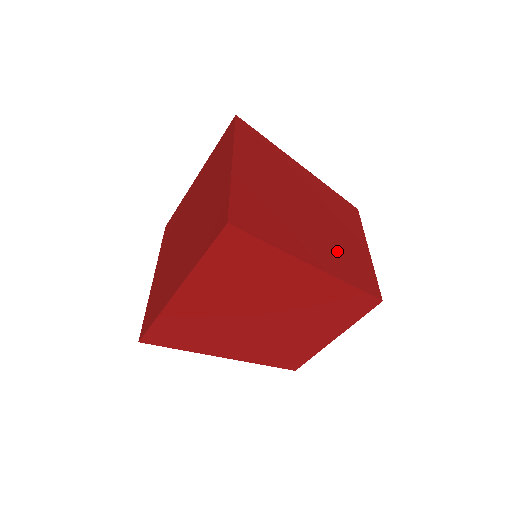
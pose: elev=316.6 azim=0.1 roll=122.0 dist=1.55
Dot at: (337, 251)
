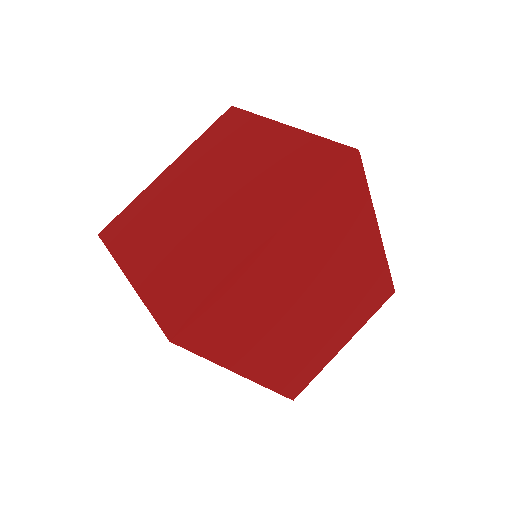
Dot at: occluded
